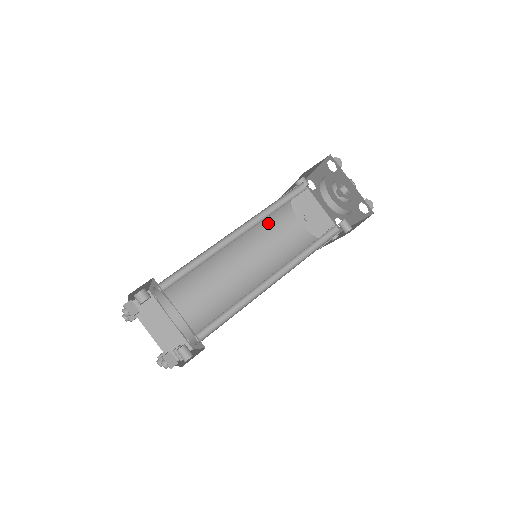
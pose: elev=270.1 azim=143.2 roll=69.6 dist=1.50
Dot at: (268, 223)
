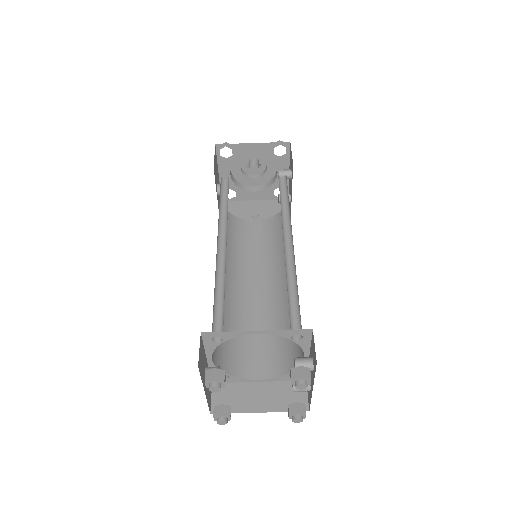
Dot at: (235, 241)
